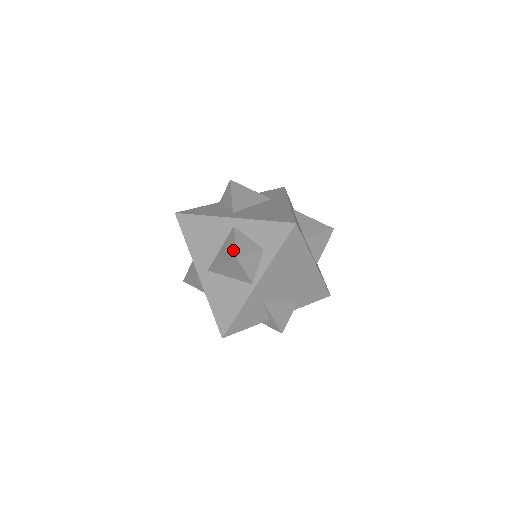
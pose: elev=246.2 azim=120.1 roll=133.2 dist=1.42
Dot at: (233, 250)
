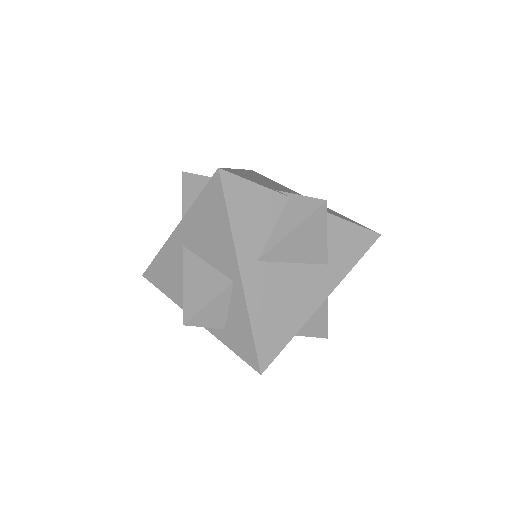
Dot at: (196, 308)
